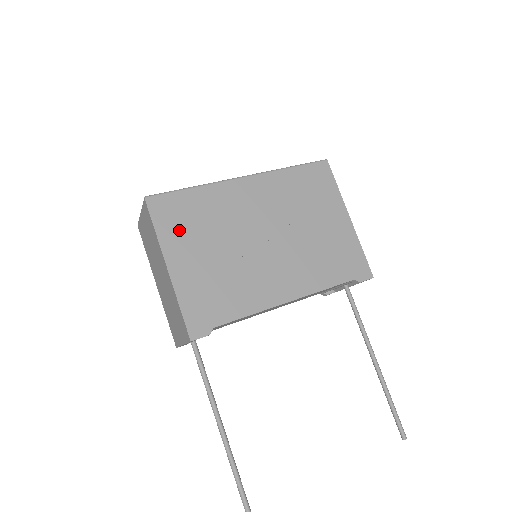
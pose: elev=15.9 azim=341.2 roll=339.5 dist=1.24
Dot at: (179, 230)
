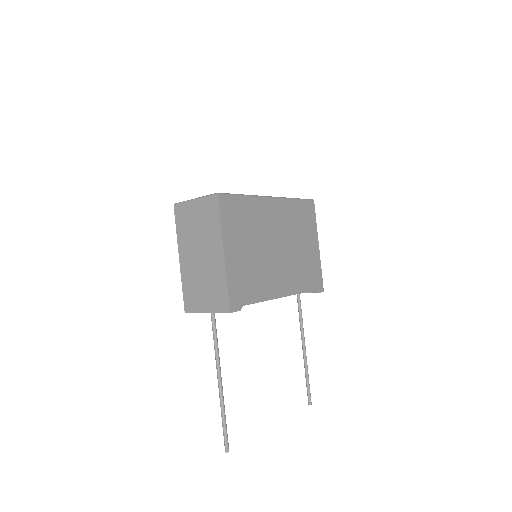
Dot at: (234, 226)
